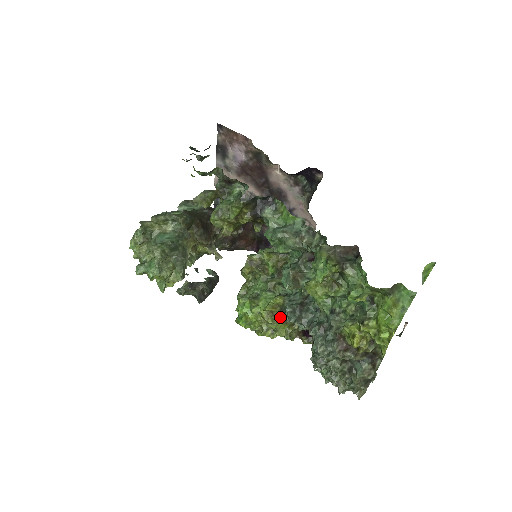
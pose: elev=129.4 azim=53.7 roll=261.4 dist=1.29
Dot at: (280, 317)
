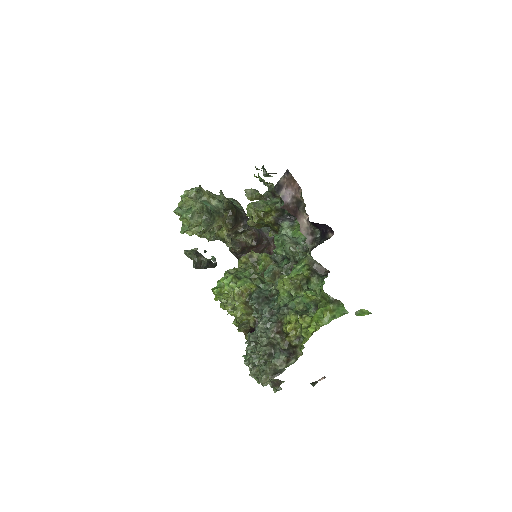
Dot at: (245, 300)
